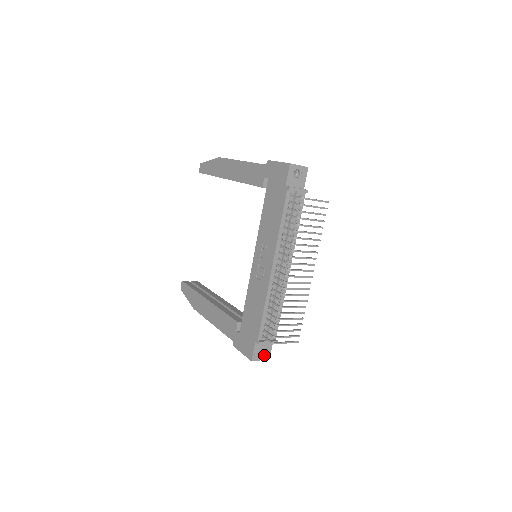
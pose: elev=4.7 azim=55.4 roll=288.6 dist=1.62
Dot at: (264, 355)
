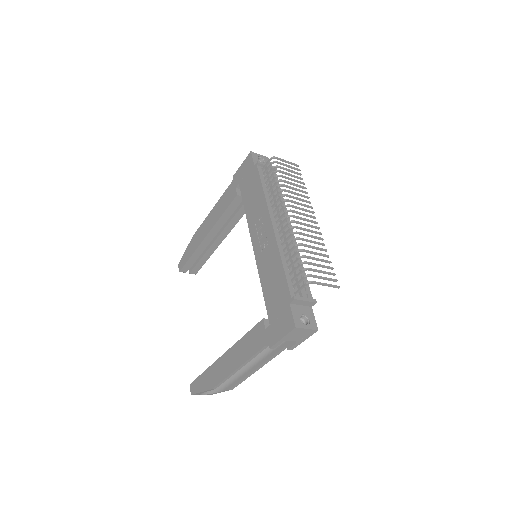
Dot at: (309, 323)
